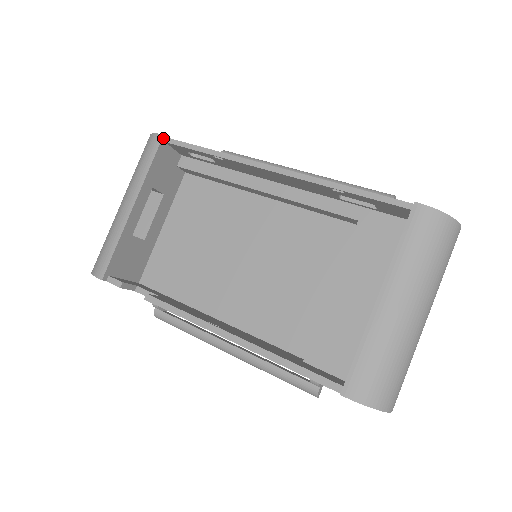
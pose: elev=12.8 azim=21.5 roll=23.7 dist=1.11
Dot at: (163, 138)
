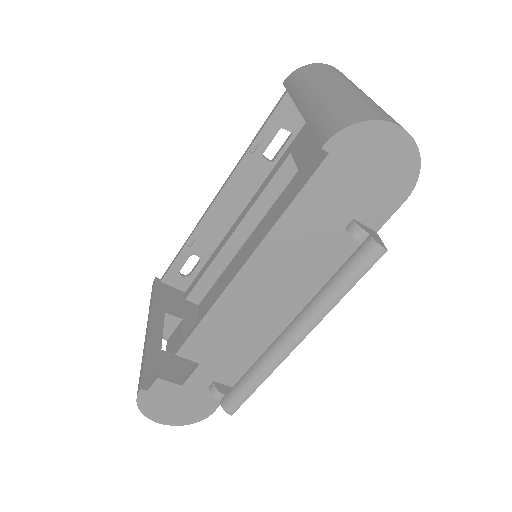
Dot at: (156, 279)
